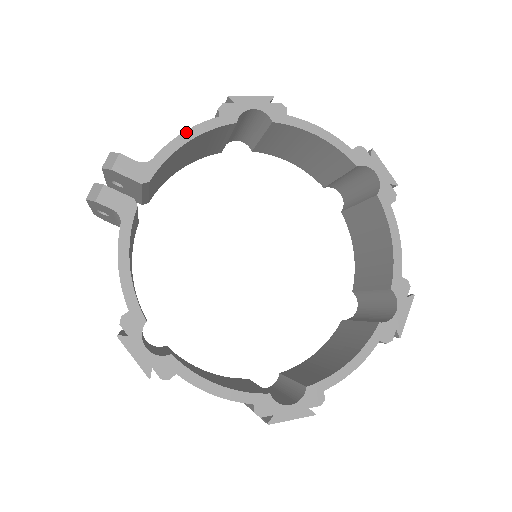
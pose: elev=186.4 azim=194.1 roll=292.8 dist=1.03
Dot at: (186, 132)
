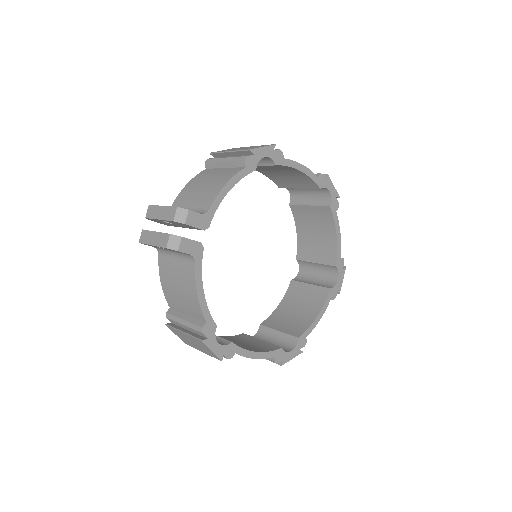
Dot at: (227, 184)
